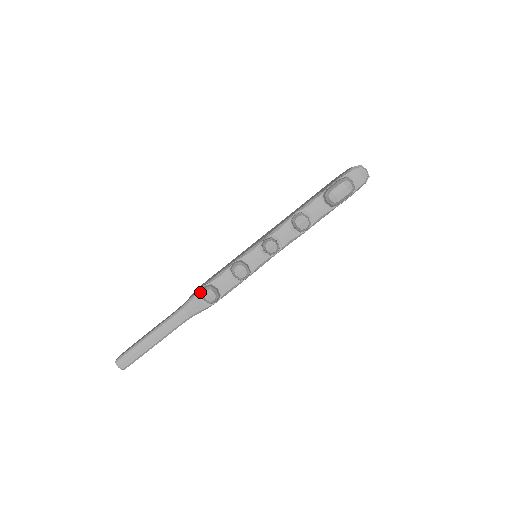
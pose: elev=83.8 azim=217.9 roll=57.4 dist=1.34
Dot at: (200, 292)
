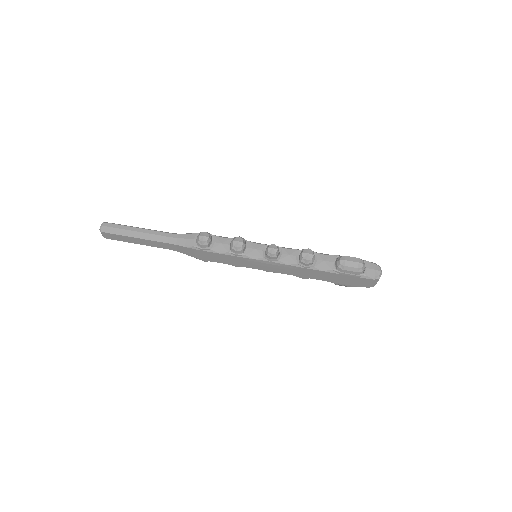
Dot at: occluded
